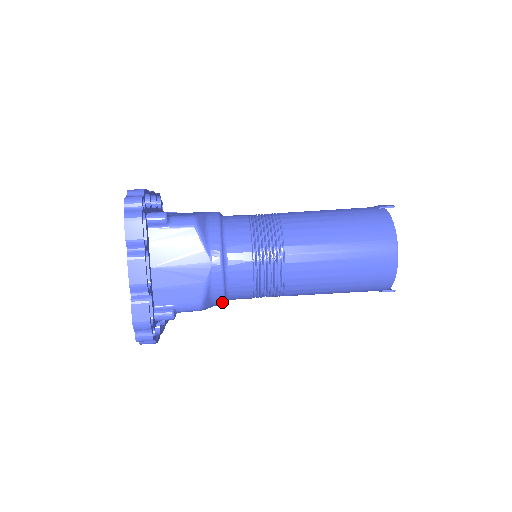
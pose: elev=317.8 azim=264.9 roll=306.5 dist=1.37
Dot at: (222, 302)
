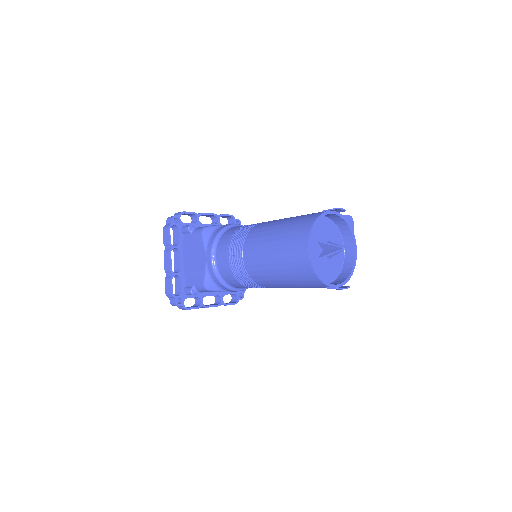
Dot at: (225, 287)
